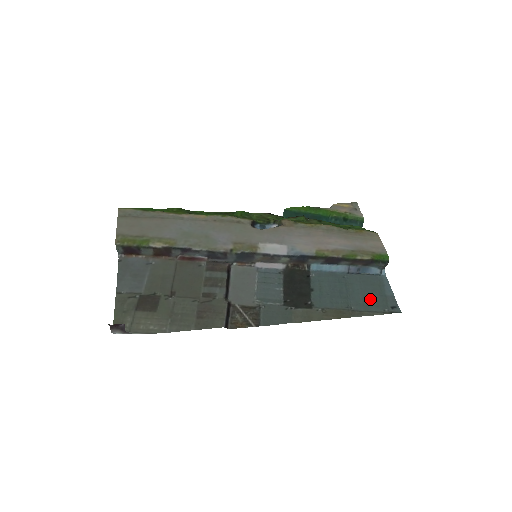
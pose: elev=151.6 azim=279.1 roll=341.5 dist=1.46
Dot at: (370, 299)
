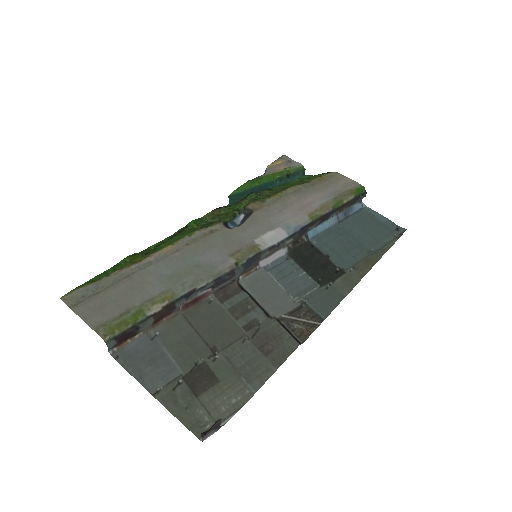
Dot at: (376, 234)
